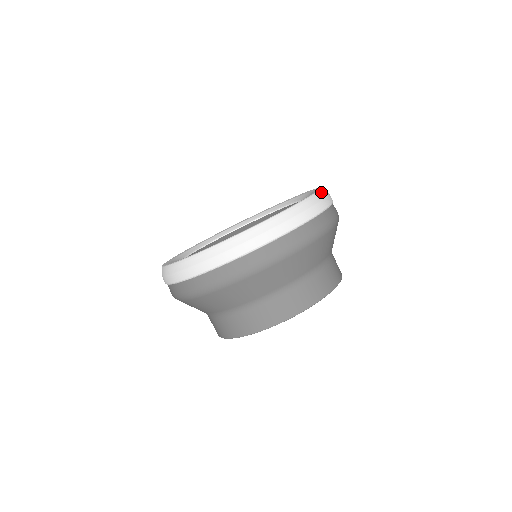
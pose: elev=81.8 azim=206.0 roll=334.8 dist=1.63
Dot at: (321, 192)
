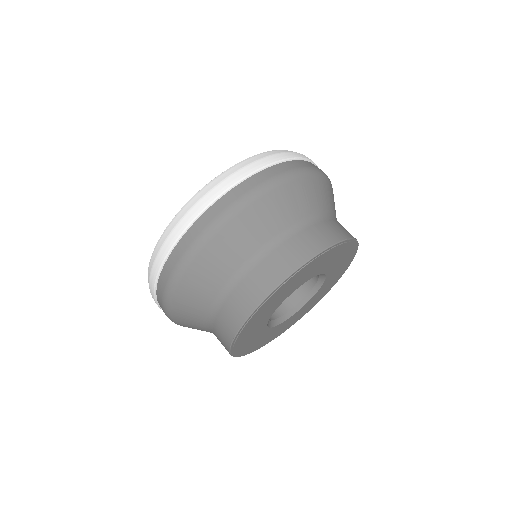
Dot at: occluded
